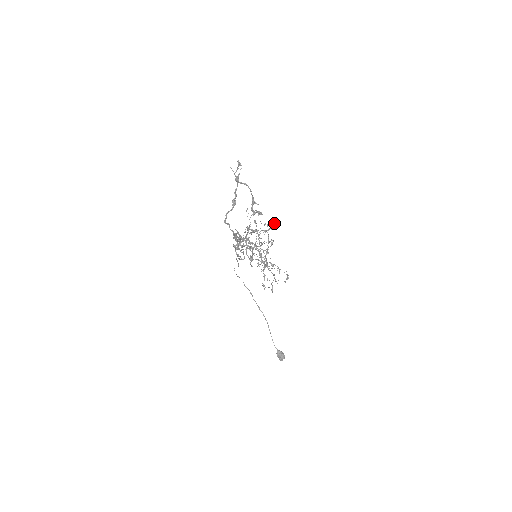
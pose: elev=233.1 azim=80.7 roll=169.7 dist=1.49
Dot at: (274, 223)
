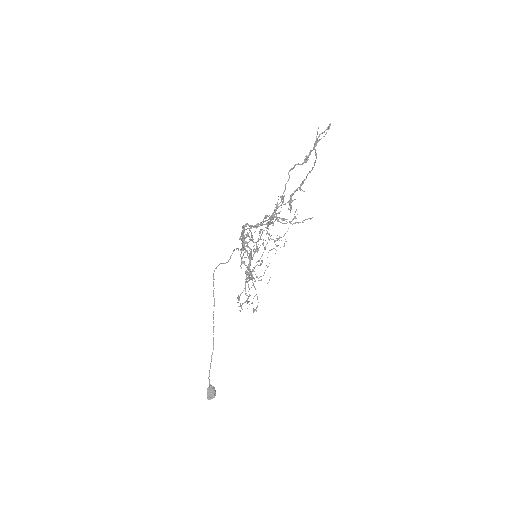
Dot at: (308, 218)
